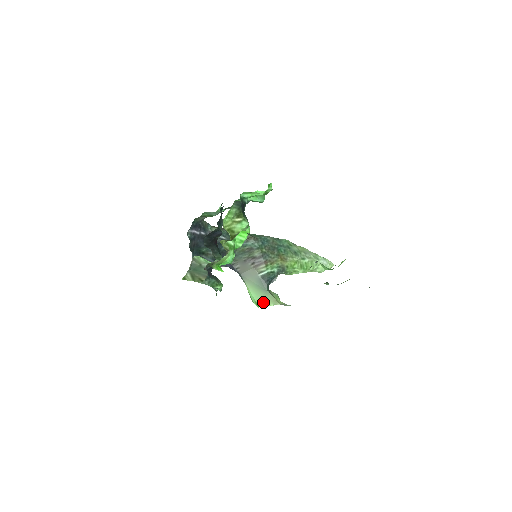
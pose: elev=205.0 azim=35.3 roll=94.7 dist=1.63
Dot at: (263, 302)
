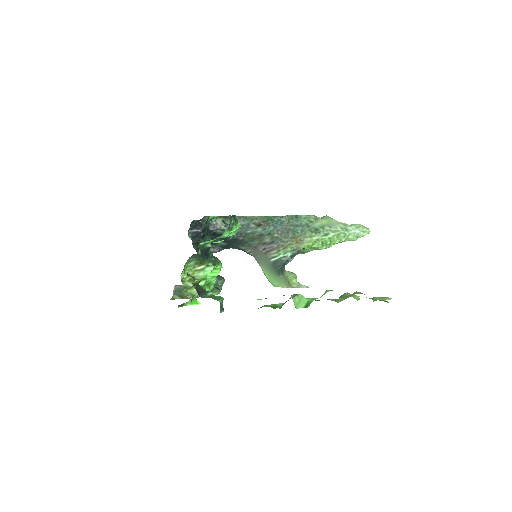
Dot at: (277, 284)
